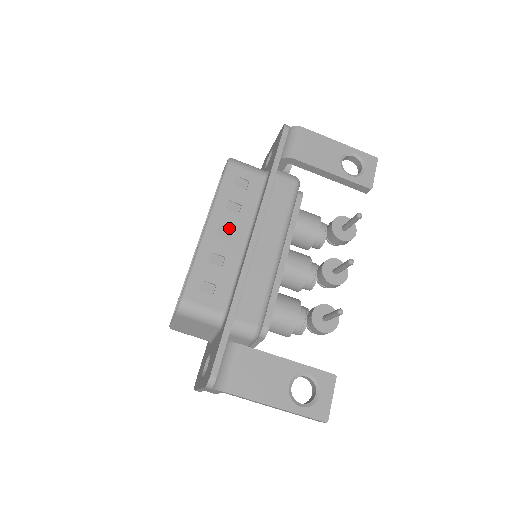
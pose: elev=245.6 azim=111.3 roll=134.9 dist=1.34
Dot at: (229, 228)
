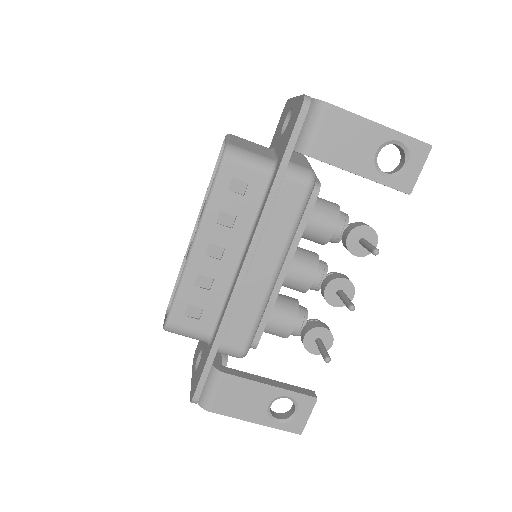
Dot at: (220, 246)
